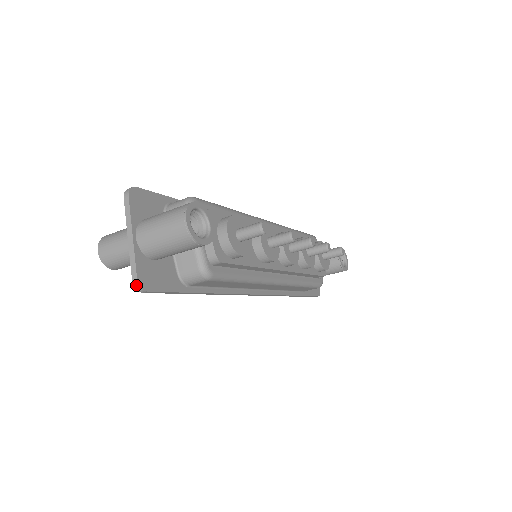
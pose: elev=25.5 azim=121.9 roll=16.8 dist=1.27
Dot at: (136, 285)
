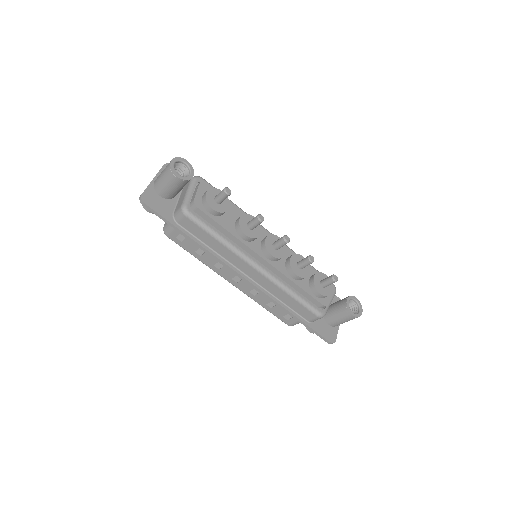
Dot at: (140, 198)
